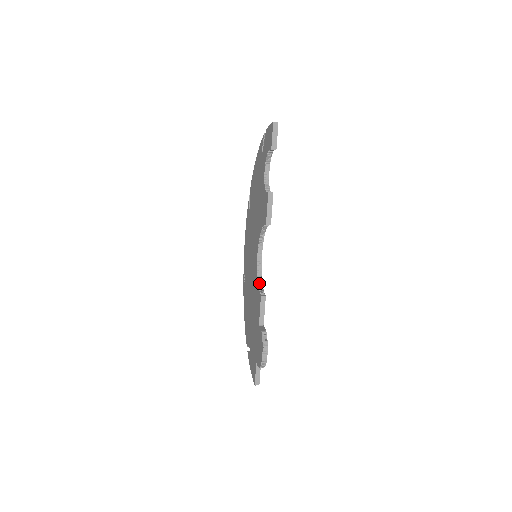
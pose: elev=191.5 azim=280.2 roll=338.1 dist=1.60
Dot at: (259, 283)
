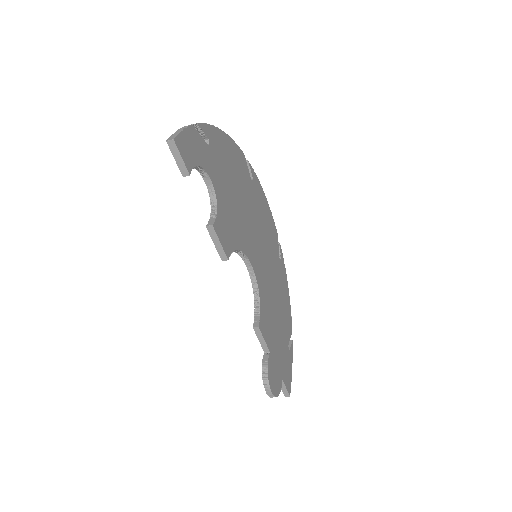
Dot at: (256, 302)
